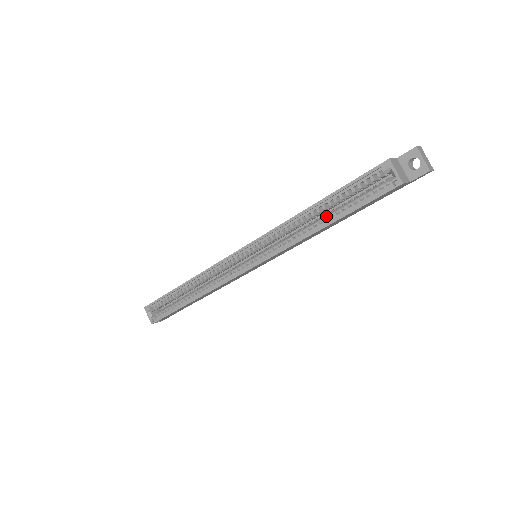
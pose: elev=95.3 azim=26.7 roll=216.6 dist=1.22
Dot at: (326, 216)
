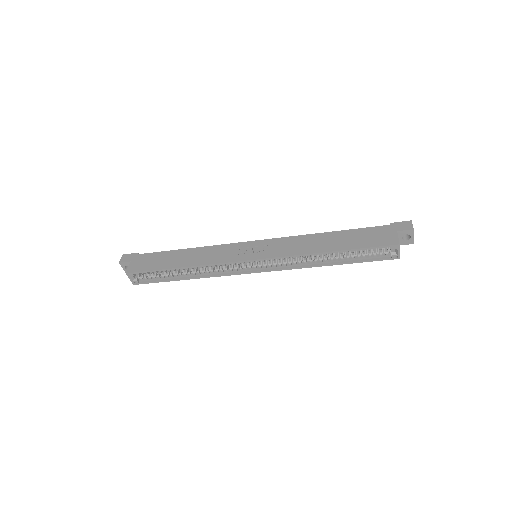
Dot at: (335, 258)
